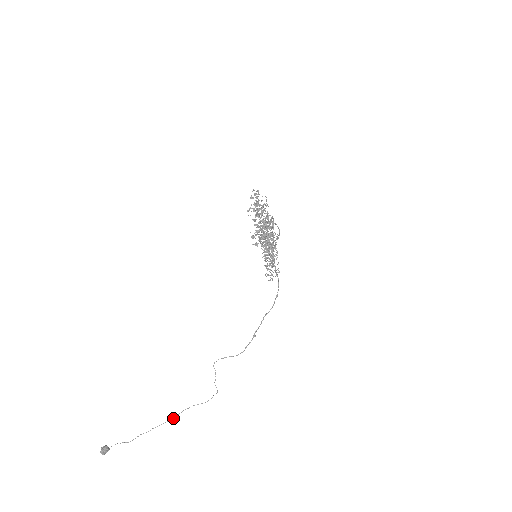
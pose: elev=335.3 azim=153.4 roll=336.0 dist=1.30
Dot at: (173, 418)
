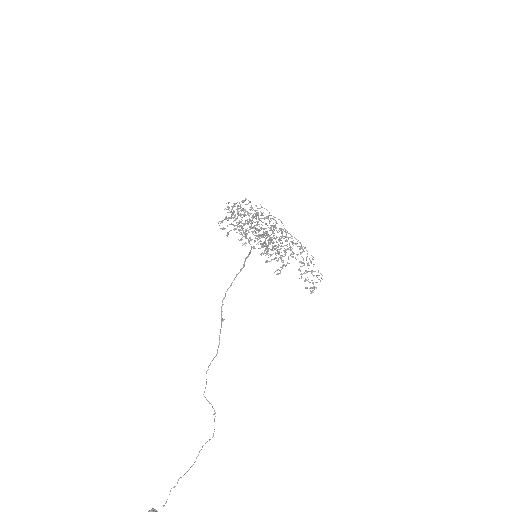
Dot at: occluded
